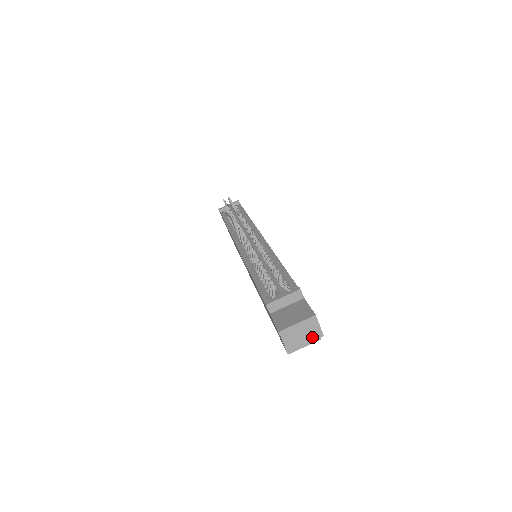
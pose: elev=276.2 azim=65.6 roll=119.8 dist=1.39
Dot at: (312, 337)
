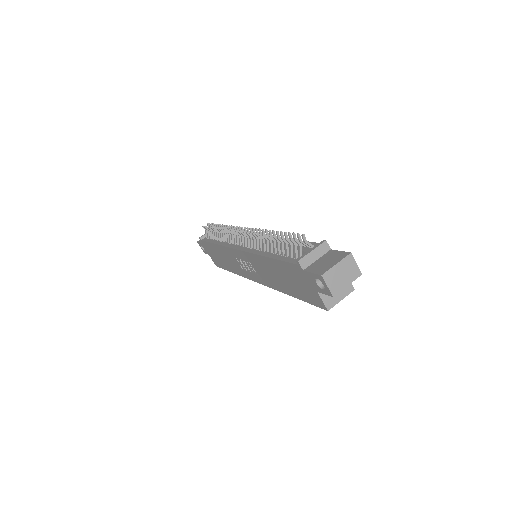
Dot at: (352, 277)
